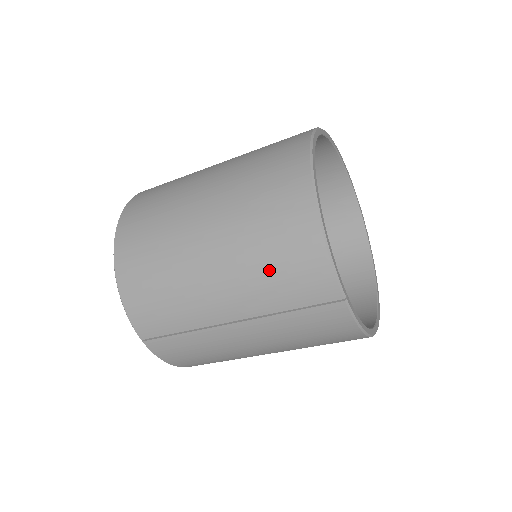
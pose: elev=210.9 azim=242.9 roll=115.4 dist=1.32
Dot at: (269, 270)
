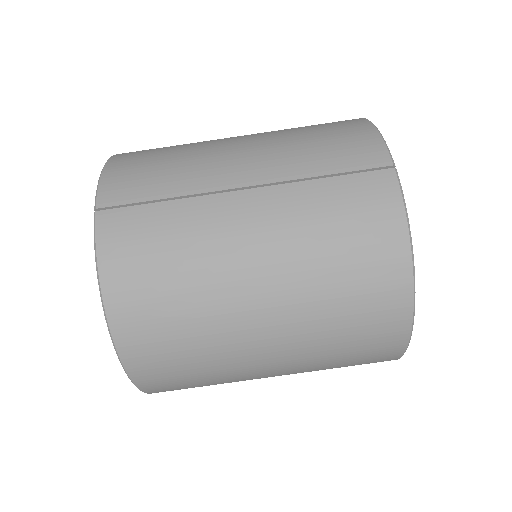
Dot at: (309, 140)
